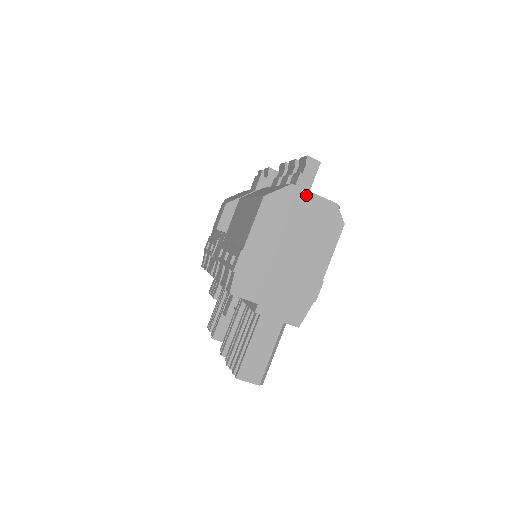
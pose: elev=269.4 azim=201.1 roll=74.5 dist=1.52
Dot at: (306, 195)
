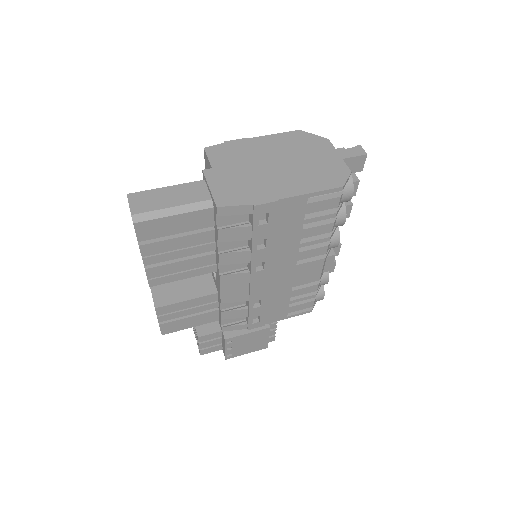
Dot at: (332, 151)
